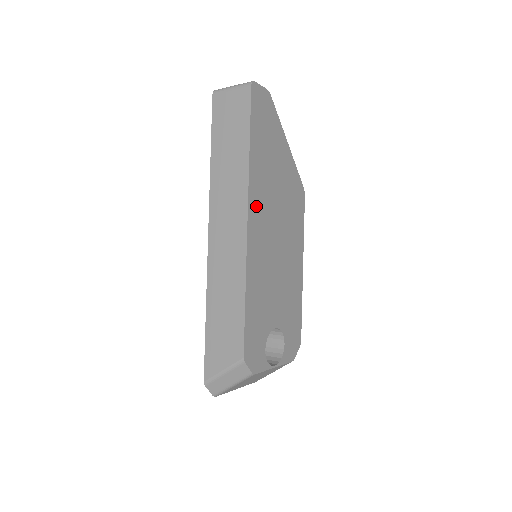
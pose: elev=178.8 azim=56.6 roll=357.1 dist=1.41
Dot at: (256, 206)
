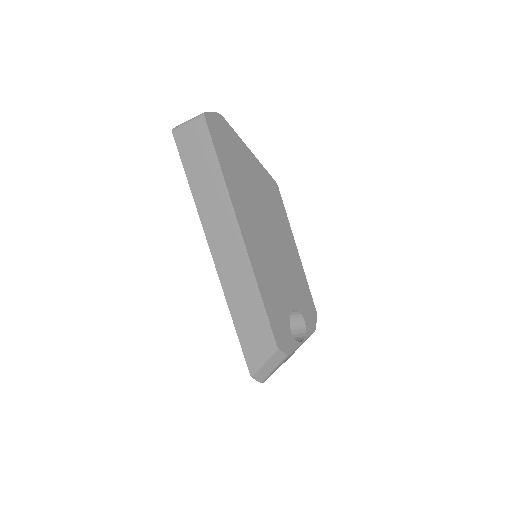
Dot at: (244, 218)
